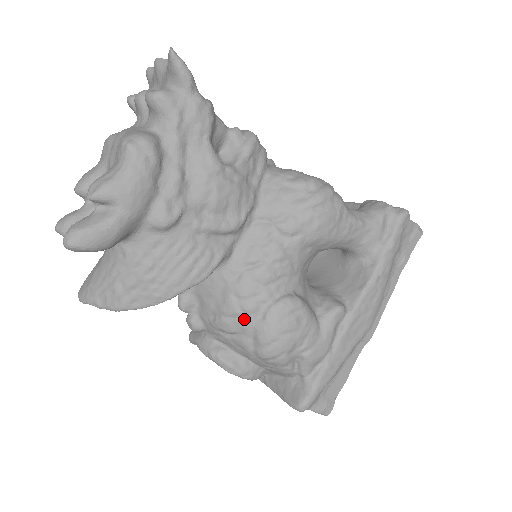
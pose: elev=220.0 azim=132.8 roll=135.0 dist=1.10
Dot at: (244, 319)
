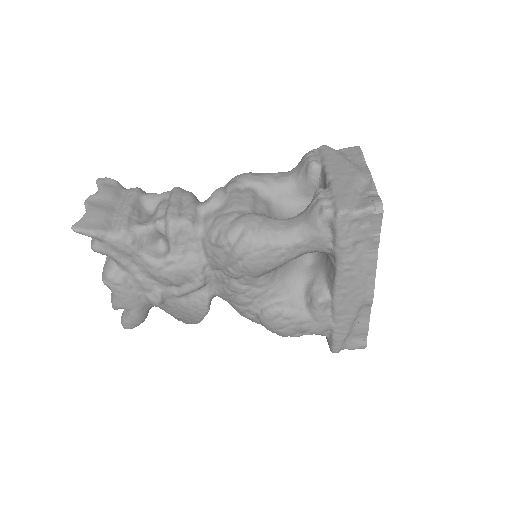
Dot at: (252, 320)
